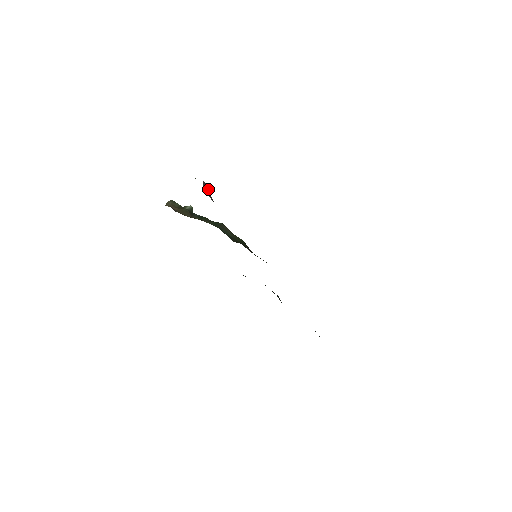
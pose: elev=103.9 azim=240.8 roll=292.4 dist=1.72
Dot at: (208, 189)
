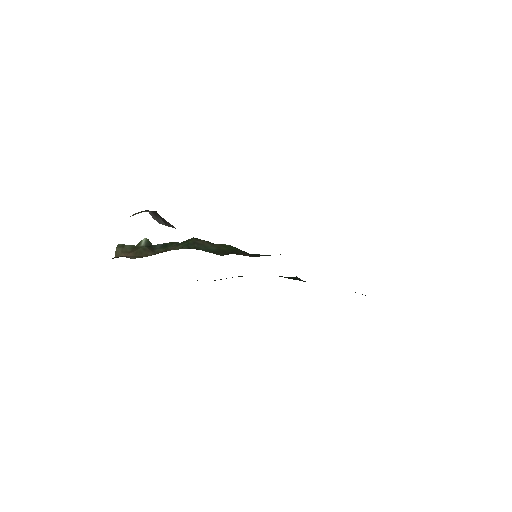
Dot at: (160, 217)
